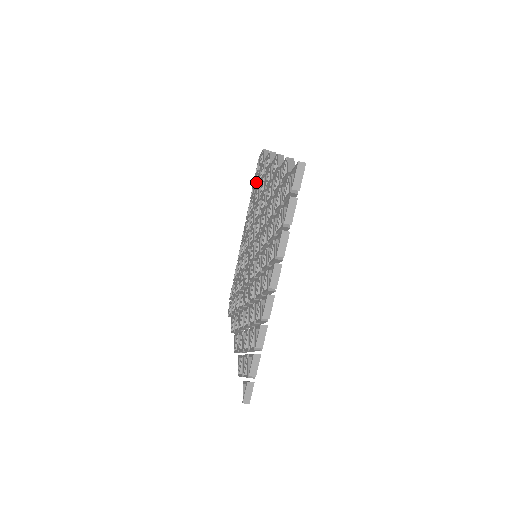
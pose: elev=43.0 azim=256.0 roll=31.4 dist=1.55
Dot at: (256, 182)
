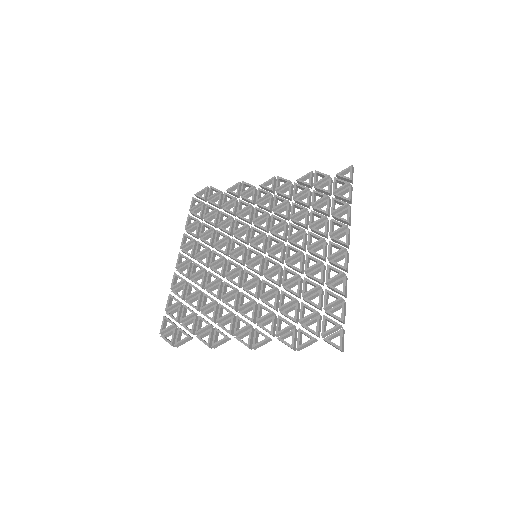
Dot at: (204, 211)
